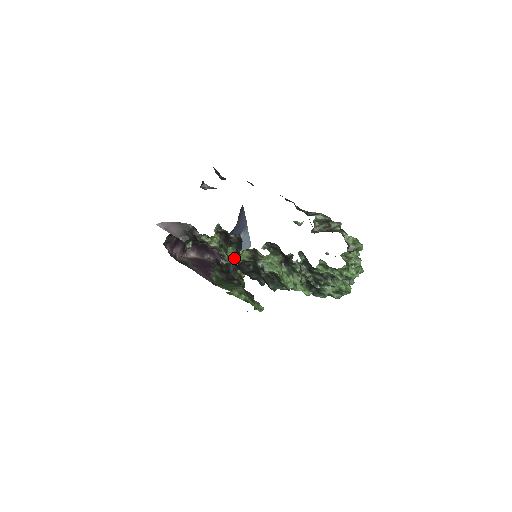
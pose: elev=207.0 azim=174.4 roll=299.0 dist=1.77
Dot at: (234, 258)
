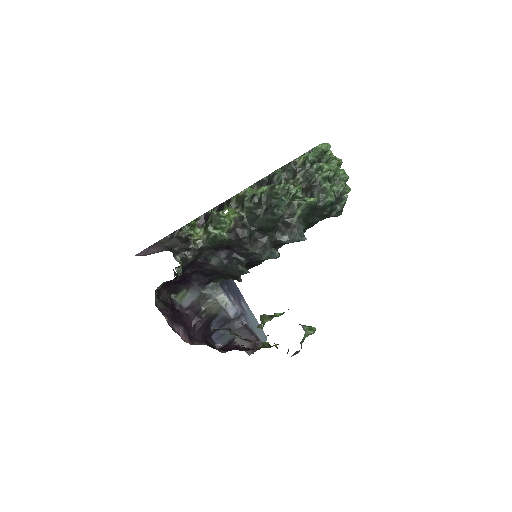
Dot at: (221, 211)
